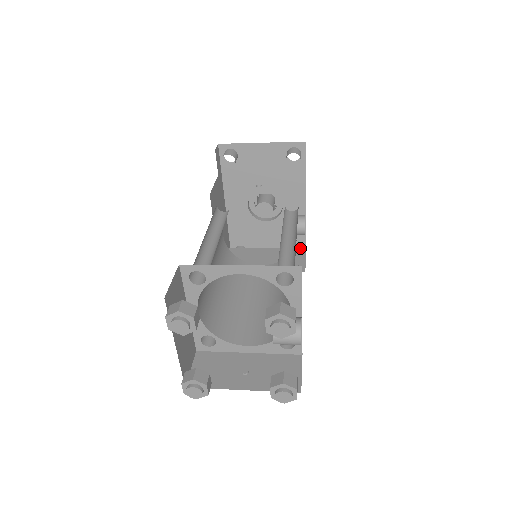
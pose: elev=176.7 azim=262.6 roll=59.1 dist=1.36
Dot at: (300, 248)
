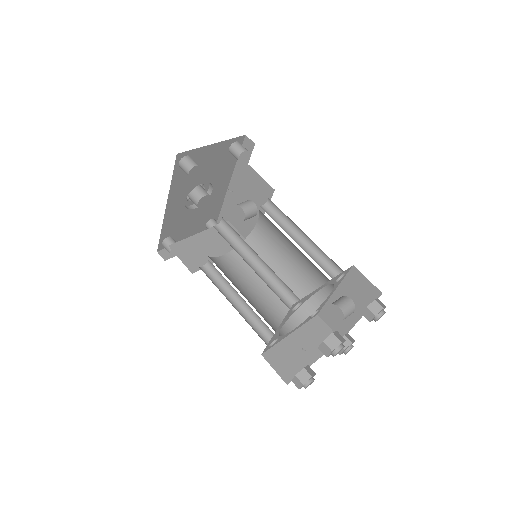
Dot at: occluded
